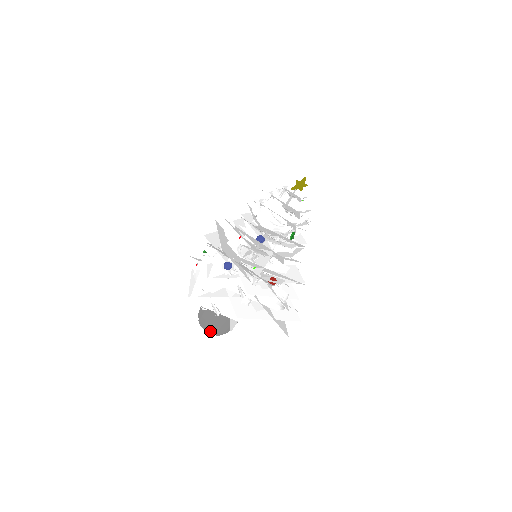
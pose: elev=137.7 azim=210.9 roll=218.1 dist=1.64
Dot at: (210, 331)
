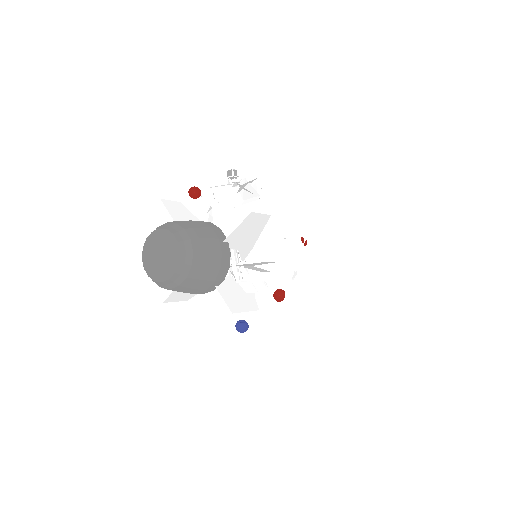
Dot at: (180, 234)
